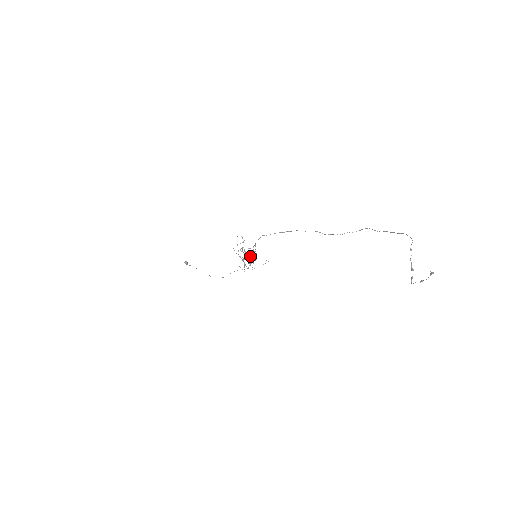
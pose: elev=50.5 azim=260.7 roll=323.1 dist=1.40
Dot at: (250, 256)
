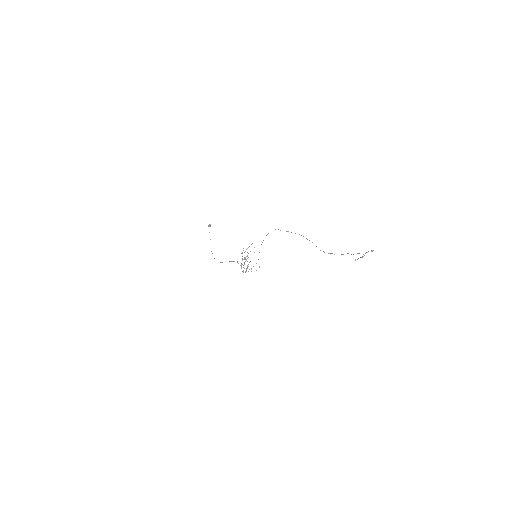
Dot at: (248, 266)
